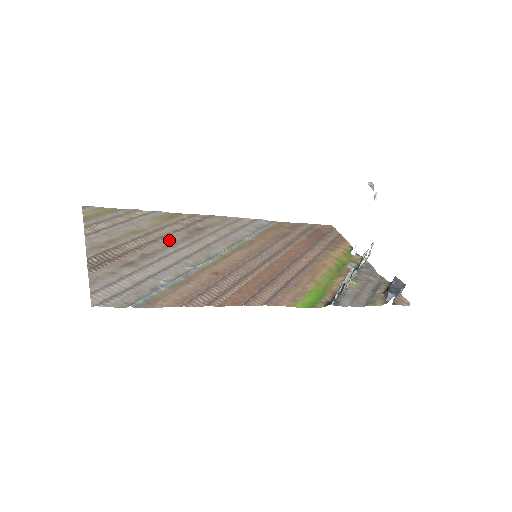
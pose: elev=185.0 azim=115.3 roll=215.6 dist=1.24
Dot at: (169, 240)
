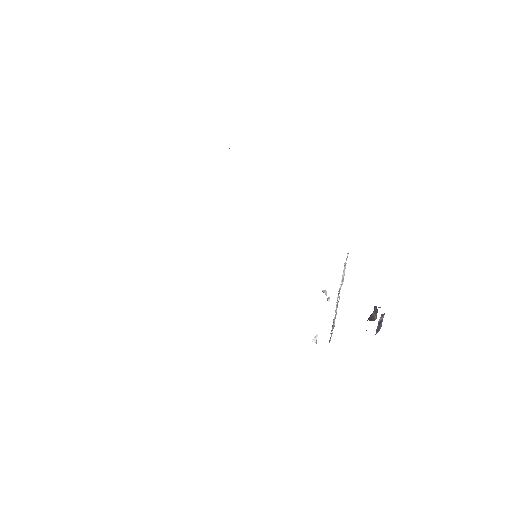
Dot at: occluded
